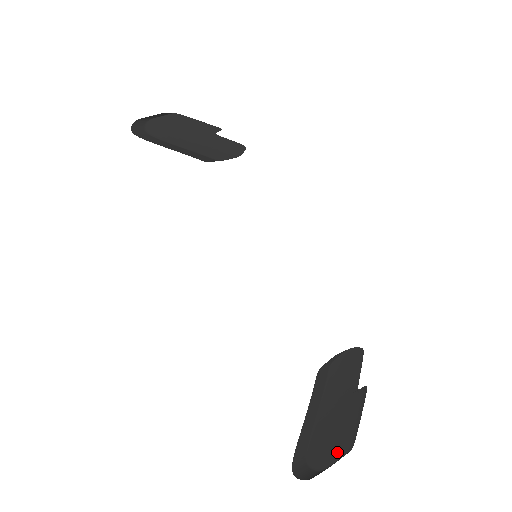
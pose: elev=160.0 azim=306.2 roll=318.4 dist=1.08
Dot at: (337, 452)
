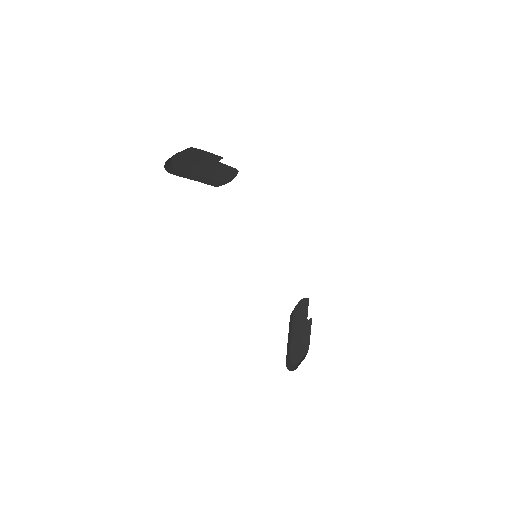
Dot at: (302, 353)
